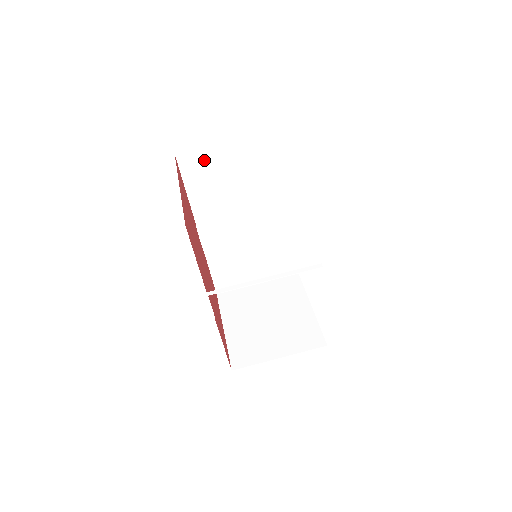
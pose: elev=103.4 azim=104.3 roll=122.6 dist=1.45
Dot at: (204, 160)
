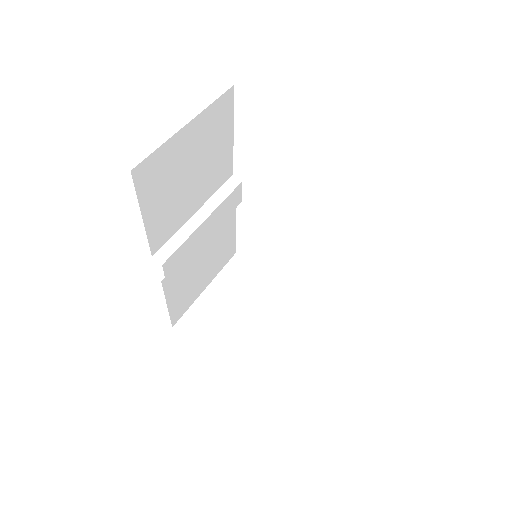
Dot at: (161, 164)
